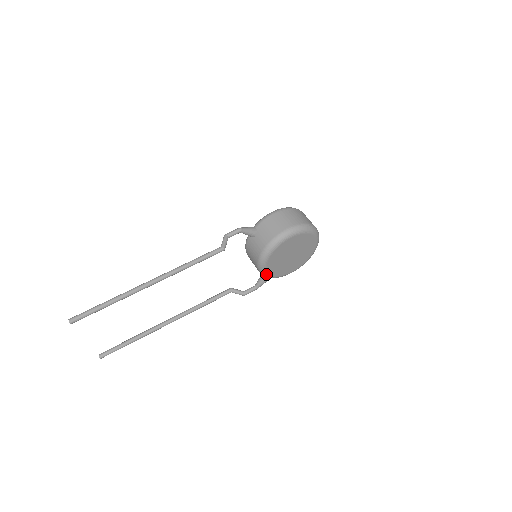
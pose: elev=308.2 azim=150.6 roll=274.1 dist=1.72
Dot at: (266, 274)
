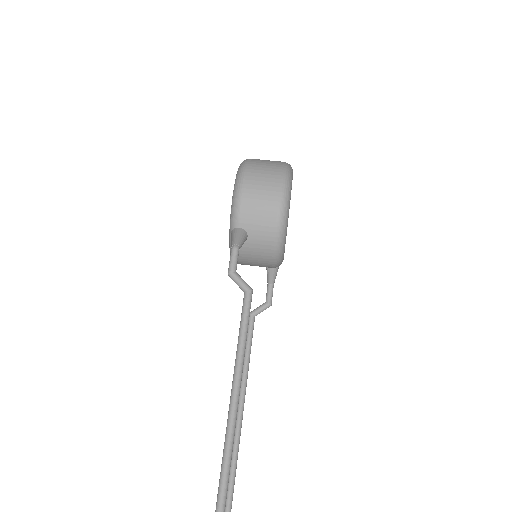
Dot at: occluded
